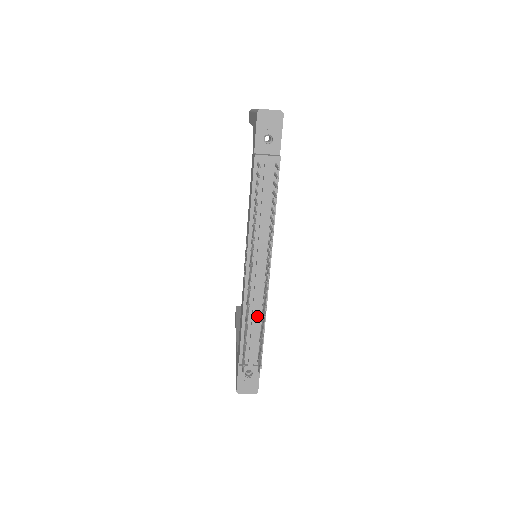
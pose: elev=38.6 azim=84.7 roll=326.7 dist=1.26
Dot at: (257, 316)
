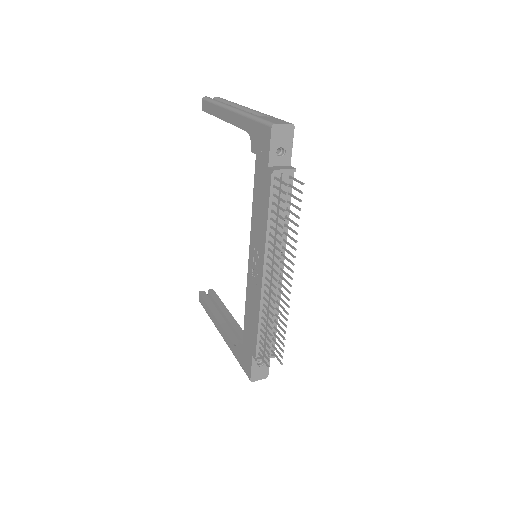
Dot at: occluded
